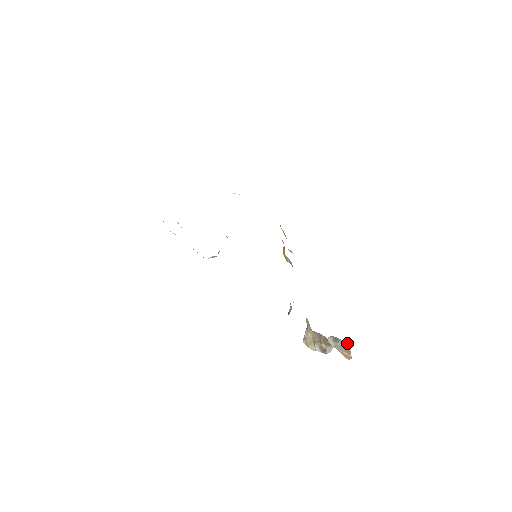
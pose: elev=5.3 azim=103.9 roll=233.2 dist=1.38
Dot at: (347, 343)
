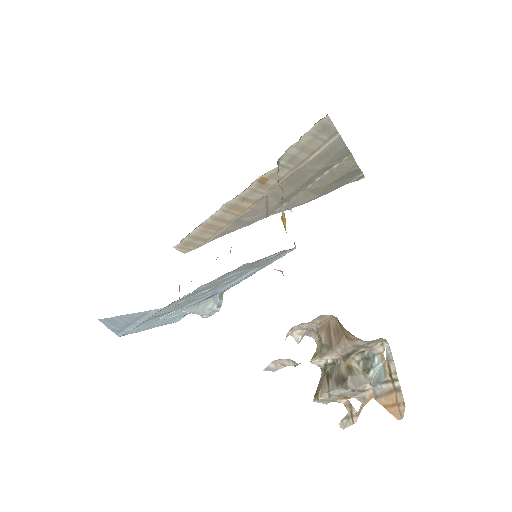
Dot at: occluded
